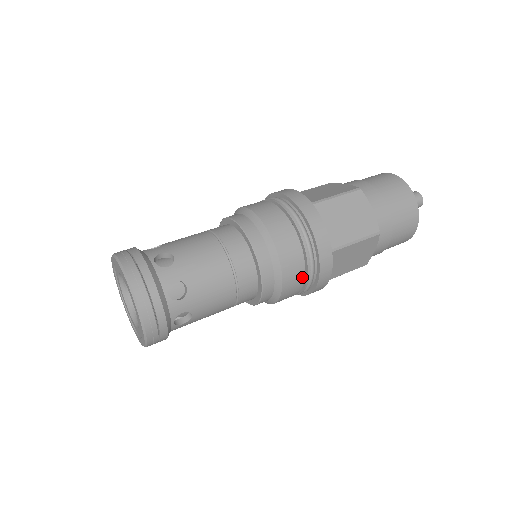
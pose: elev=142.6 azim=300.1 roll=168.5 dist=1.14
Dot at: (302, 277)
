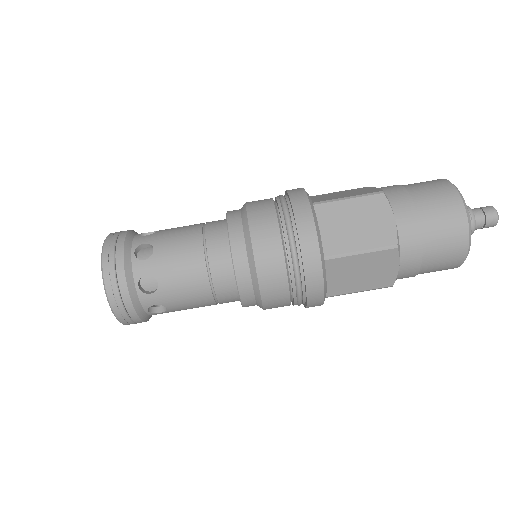
Dot at: occluded
